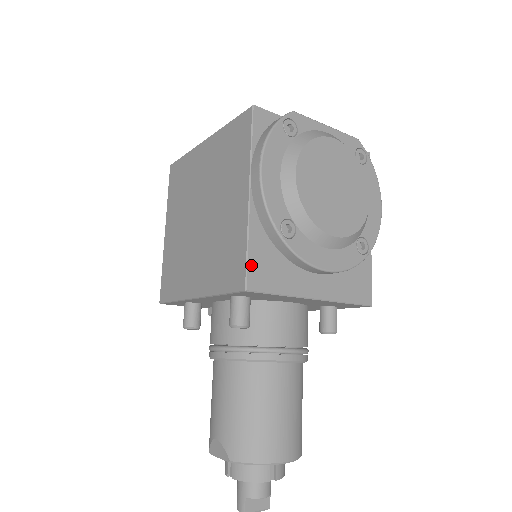
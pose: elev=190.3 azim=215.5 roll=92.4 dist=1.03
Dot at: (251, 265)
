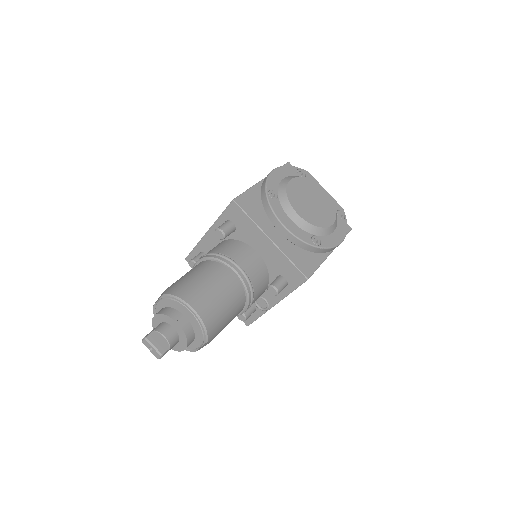
Dot at: (243, 196)
